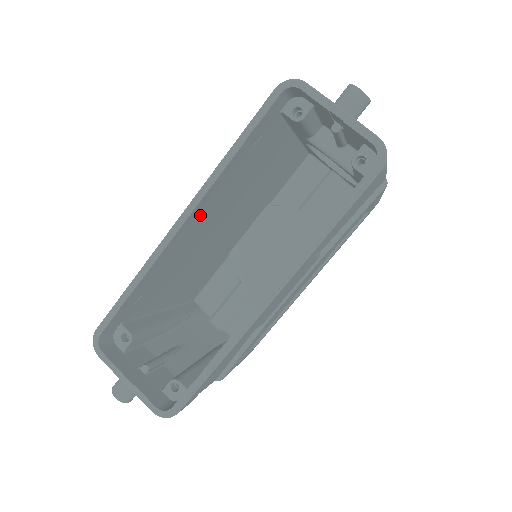
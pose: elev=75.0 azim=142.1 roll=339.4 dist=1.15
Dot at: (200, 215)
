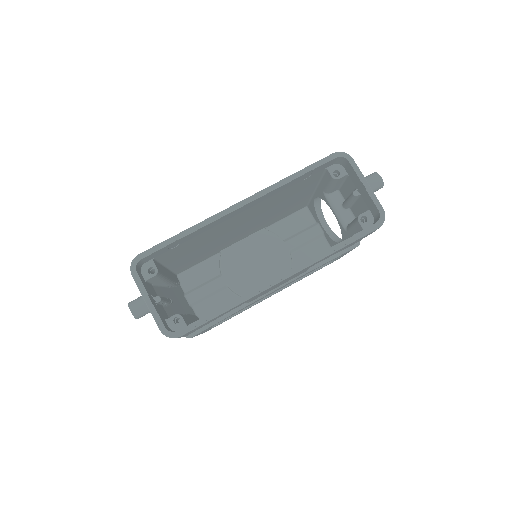
Dot at: (248, 208)
